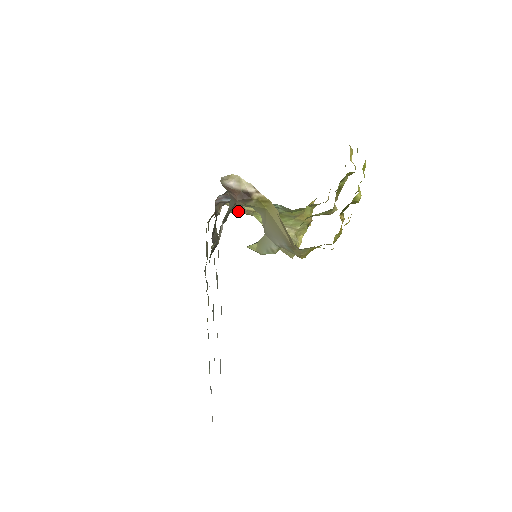
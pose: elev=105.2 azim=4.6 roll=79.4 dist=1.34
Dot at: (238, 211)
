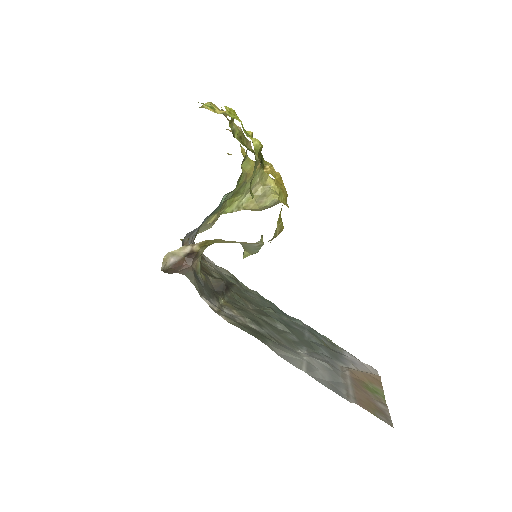
Dot at: (209, 228)
